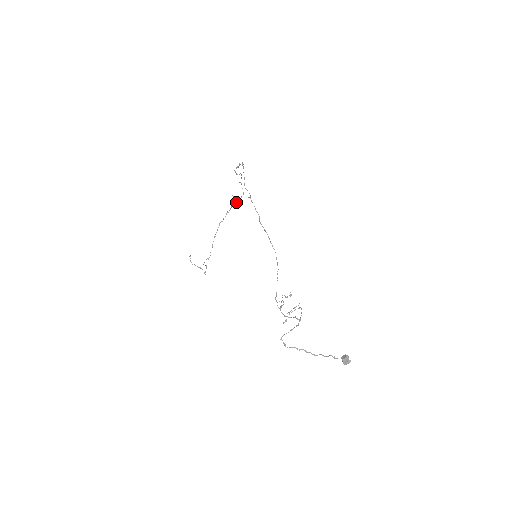
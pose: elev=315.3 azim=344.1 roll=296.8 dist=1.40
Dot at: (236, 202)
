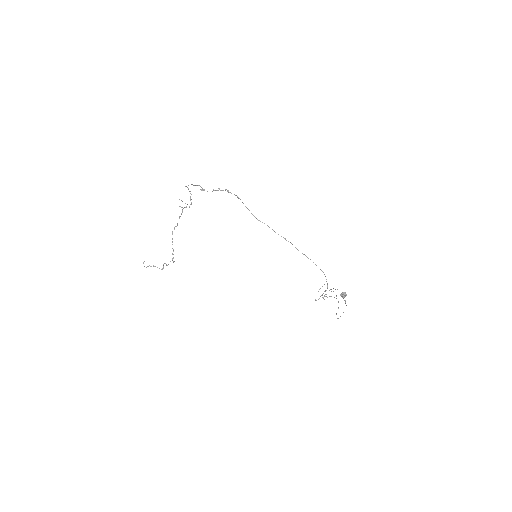
Dot at: occluded
